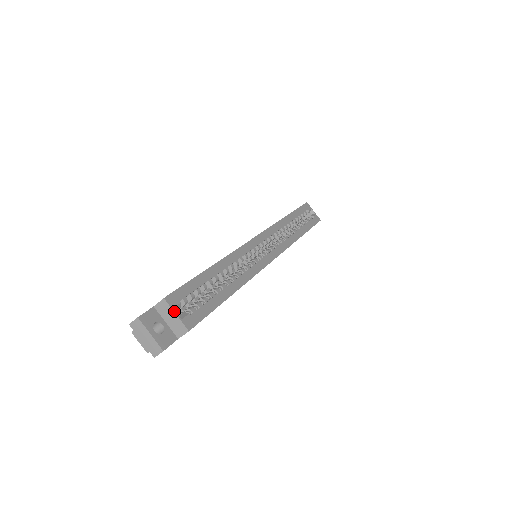
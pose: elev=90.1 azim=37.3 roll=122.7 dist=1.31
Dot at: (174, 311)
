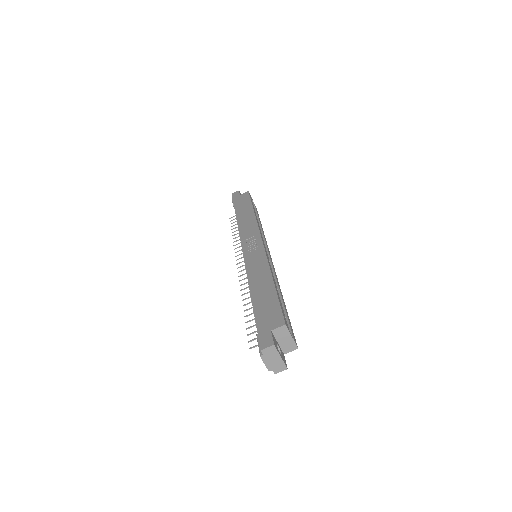
Dot at: occluded
